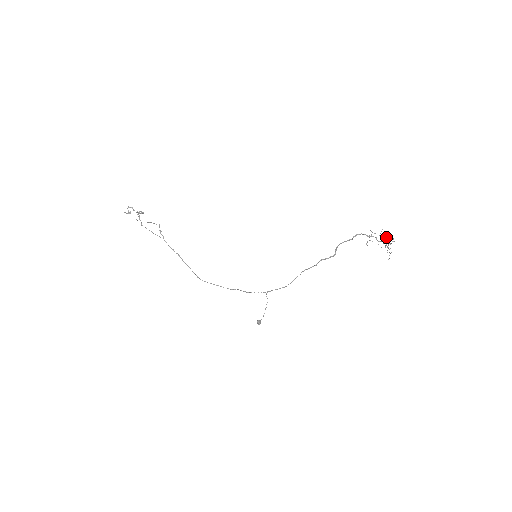
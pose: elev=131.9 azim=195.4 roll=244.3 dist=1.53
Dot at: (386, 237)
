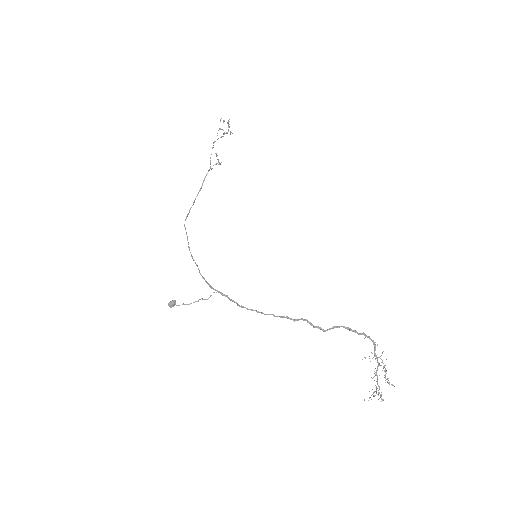
Dot at: (388, 378)
